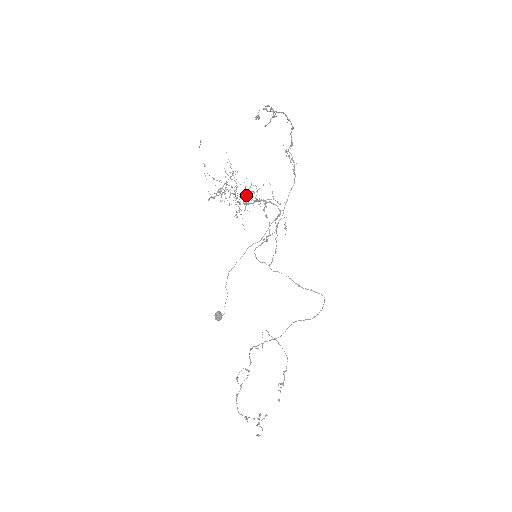
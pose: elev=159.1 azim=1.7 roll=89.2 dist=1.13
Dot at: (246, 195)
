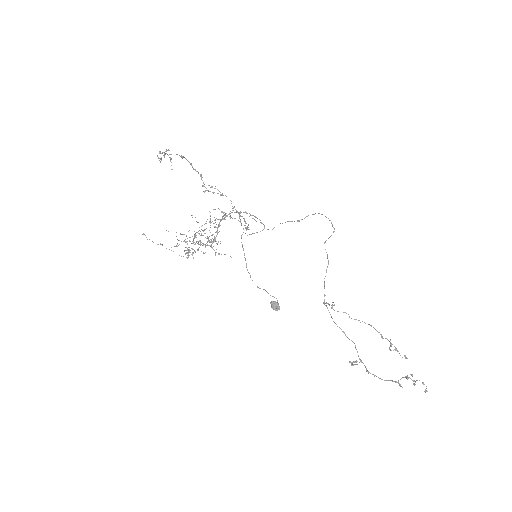
Dot at: (206, 228)
